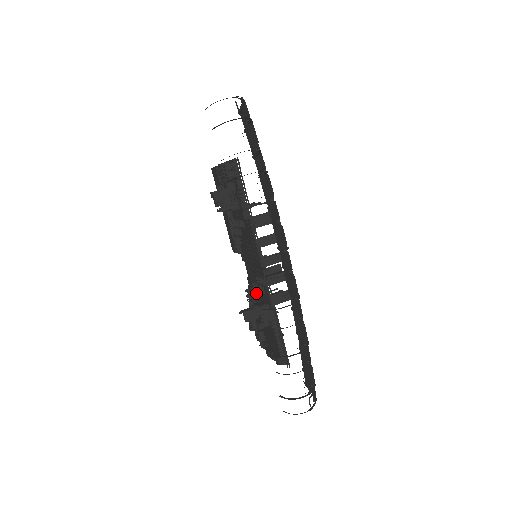
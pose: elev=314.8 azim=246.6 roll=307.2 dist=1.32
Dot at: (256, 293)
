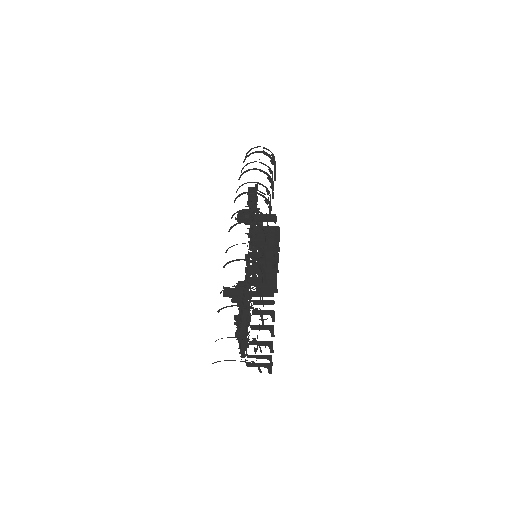
Dot at: occluded
